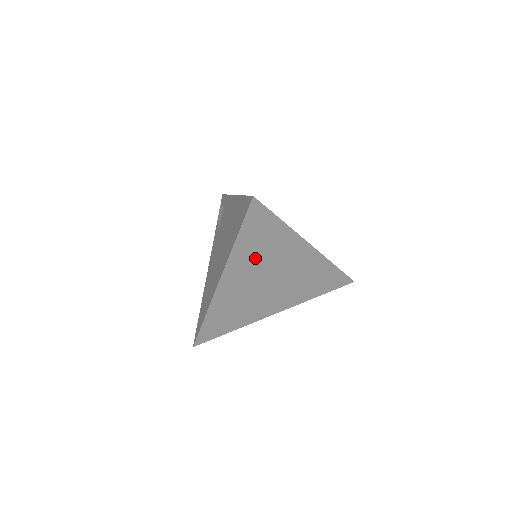
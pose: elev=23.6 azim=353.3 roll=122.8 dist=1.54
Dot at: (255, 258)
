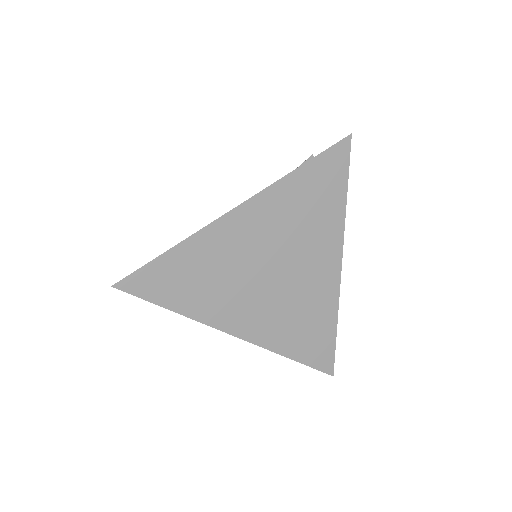
Dot at: occluded
